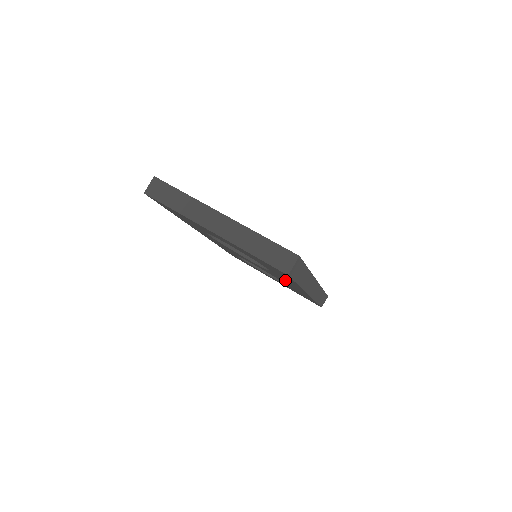
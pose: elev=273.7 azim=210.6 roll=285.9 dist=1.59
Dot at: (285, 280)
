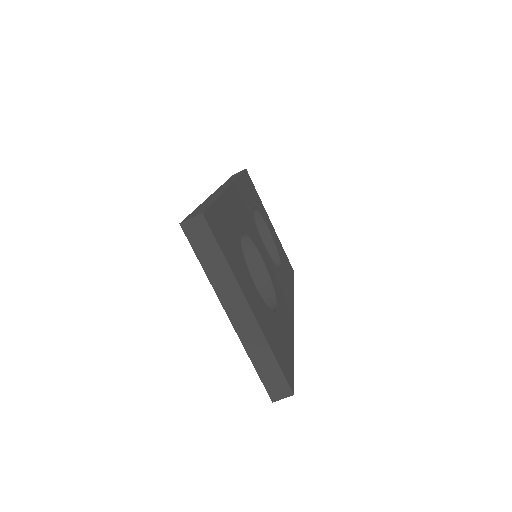
Dot at: occluded
